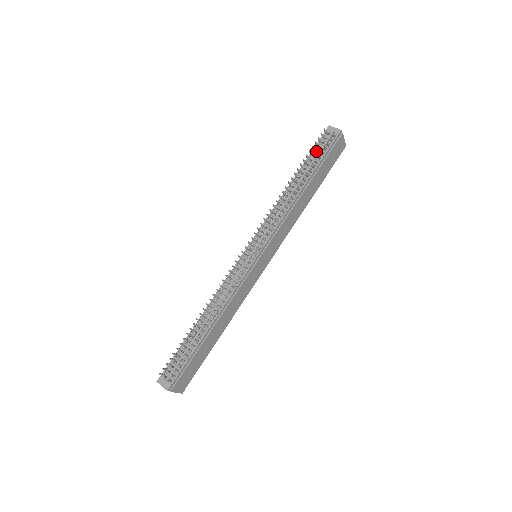
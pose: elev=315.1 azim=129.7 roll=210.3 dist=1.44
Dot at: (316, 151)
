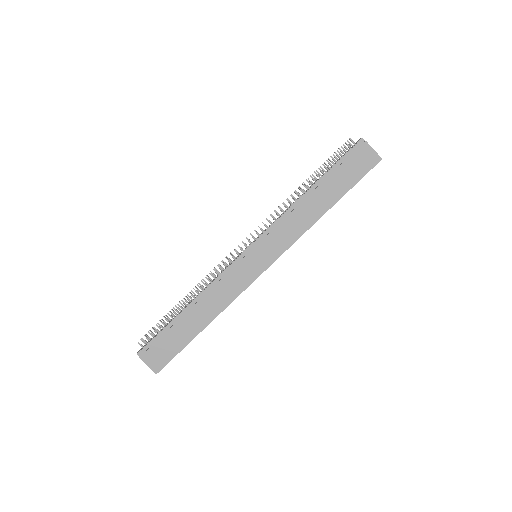
Dot at: occluded
